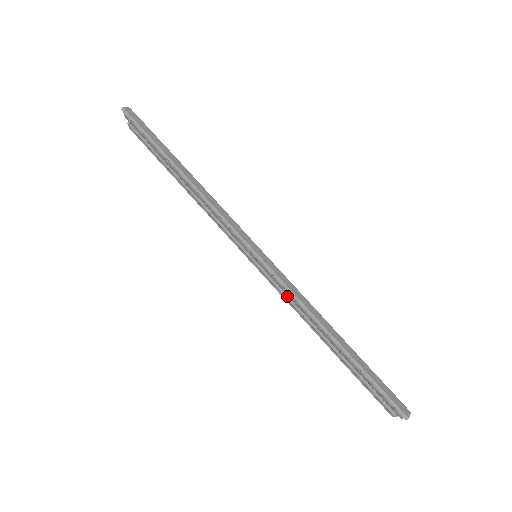
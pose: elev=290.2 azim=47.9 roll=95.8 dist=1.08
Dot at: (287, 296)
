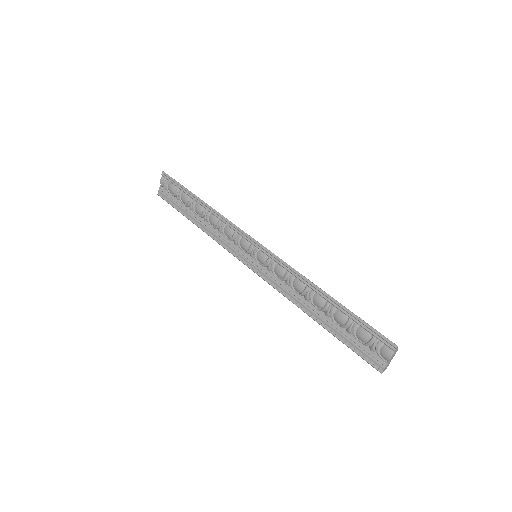
Dot at: (281, 282)
